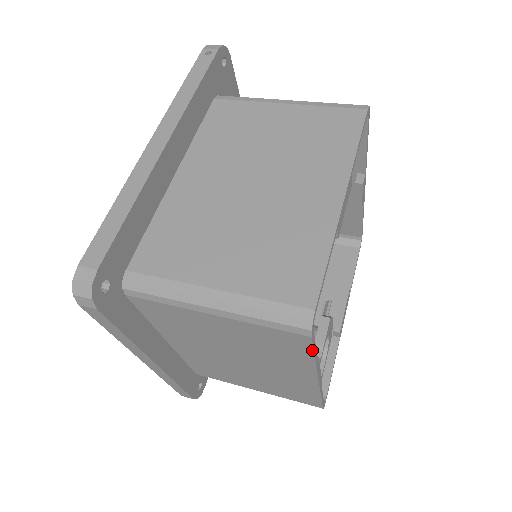
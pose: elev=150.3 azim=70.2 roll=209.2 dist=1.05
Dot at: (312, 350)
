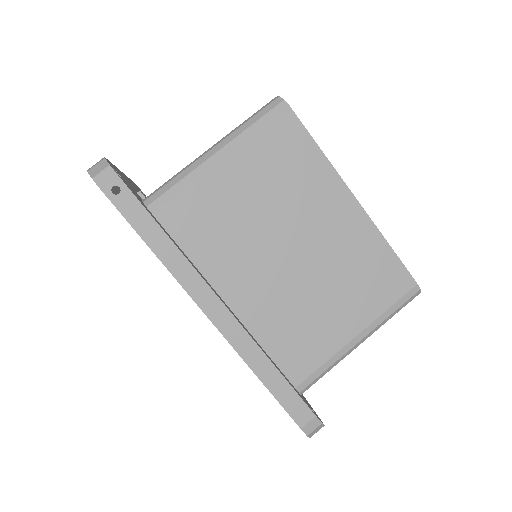
Dot at: occluded
